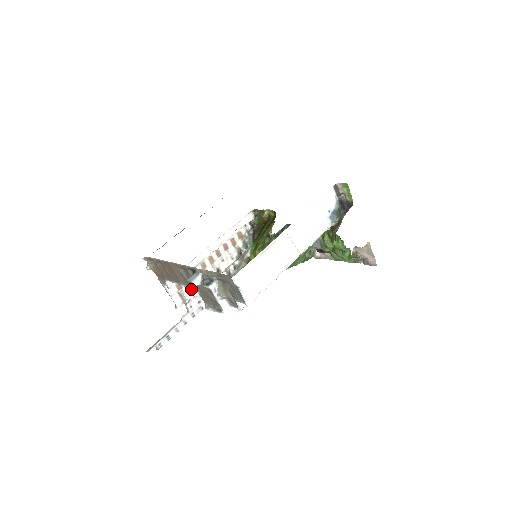
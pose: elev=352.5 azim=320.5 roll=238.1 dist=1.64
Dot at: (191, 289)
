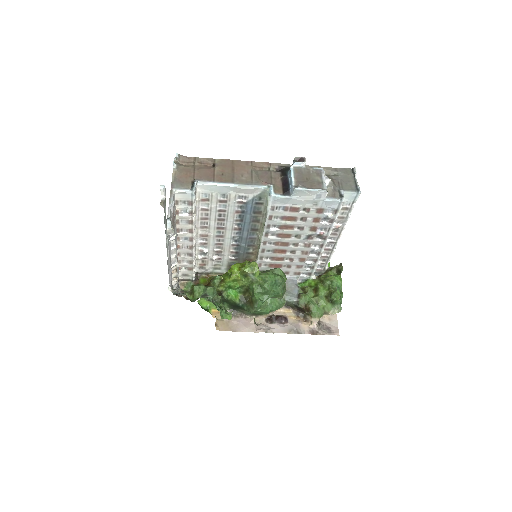
Dot at: occluded
